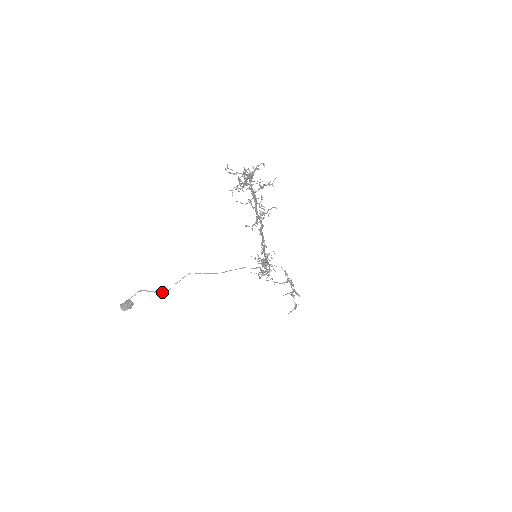
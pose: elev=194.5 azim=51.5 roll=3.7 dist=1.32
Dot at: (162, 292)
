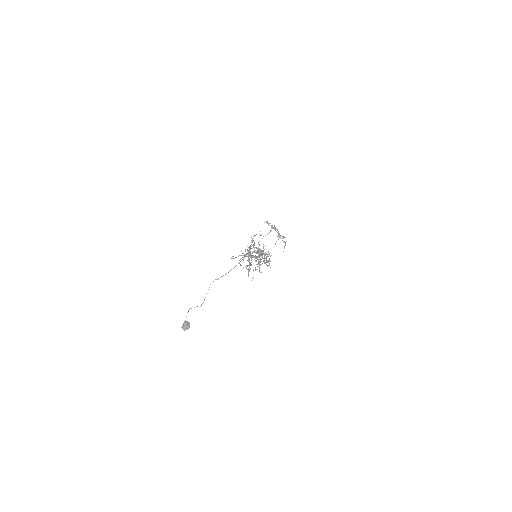
Dot at: (202, 303)
